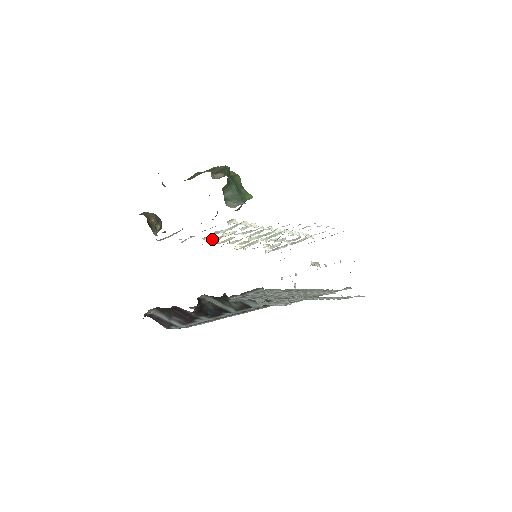
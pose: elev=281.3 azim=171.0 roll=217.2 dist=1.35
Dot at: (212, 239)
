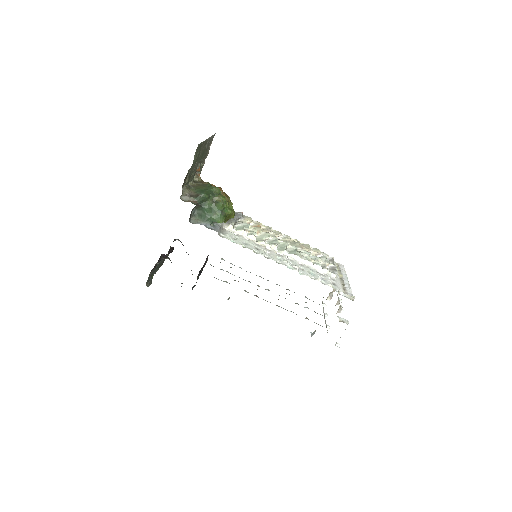
Dot at: (251, 223)
